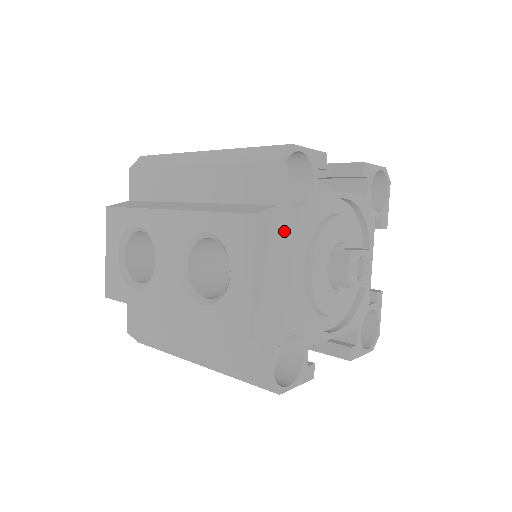
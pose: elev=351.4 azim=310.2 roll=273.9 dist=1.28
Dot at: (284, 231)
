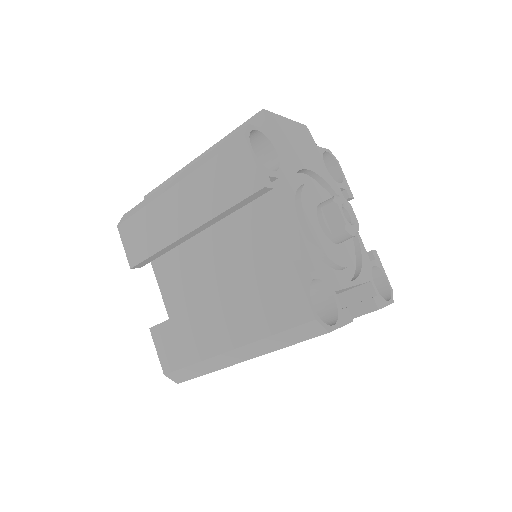
Dot at: (312, 151)
